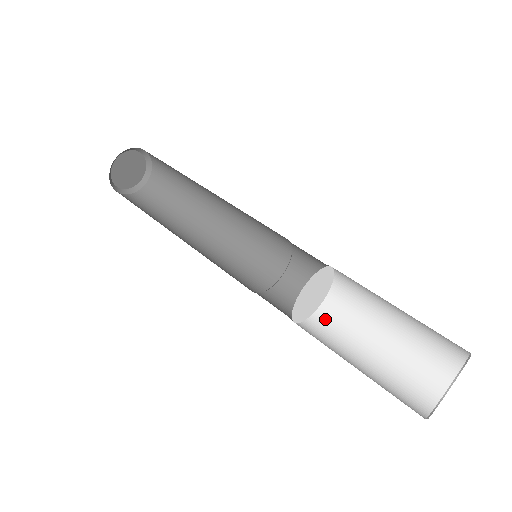
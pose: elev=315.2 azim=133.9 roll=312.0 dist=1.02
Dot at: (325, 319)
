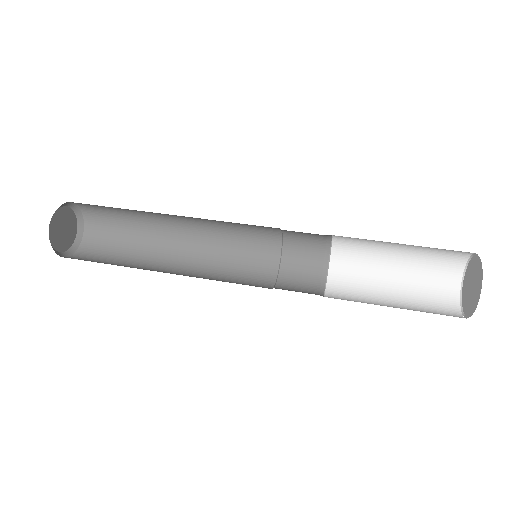
Dot at: (340, 279)
